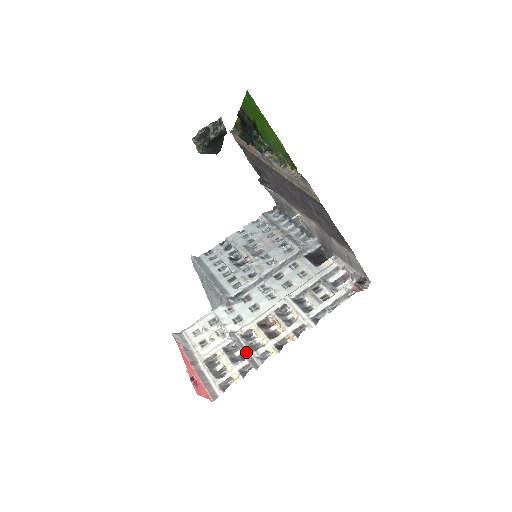
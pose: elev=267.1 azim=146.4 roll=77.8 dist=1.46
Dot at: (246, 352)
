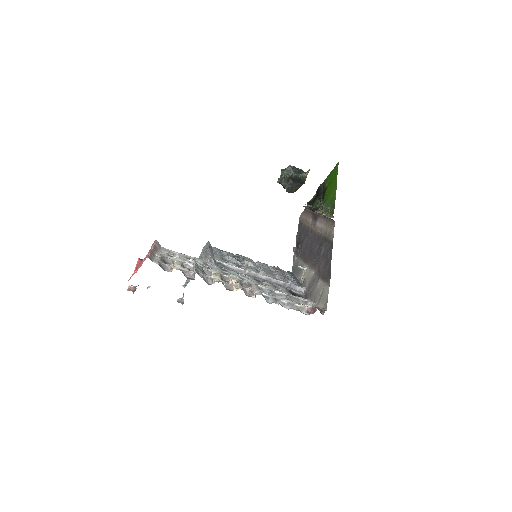
Dot at: (197, 269)
